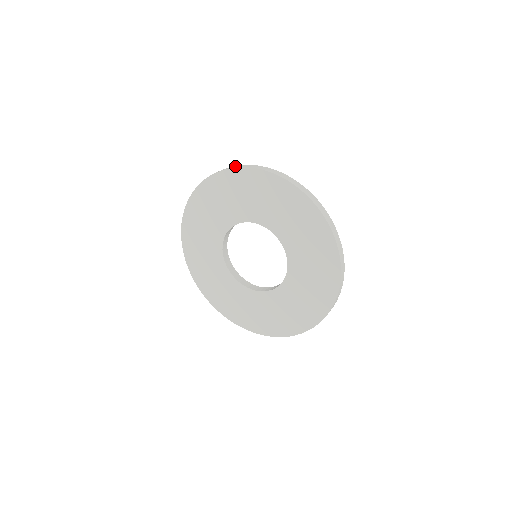
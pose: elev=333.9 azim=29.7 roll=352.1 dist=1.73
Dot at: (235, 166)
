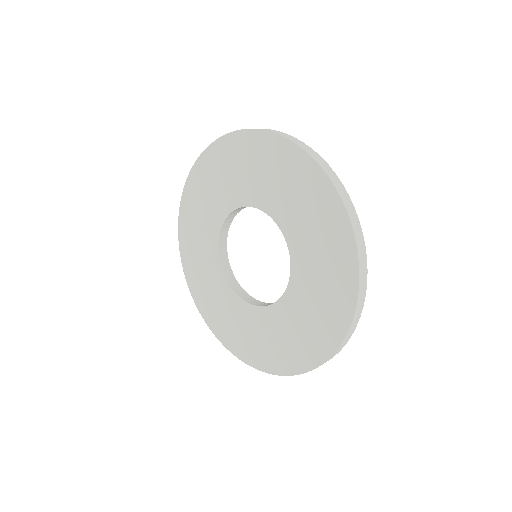
Dot at: occluded
